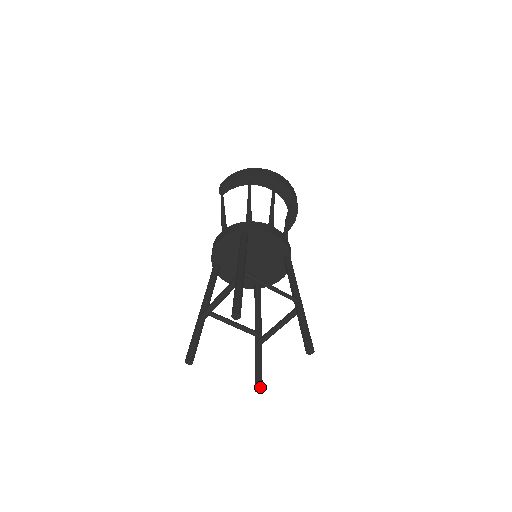
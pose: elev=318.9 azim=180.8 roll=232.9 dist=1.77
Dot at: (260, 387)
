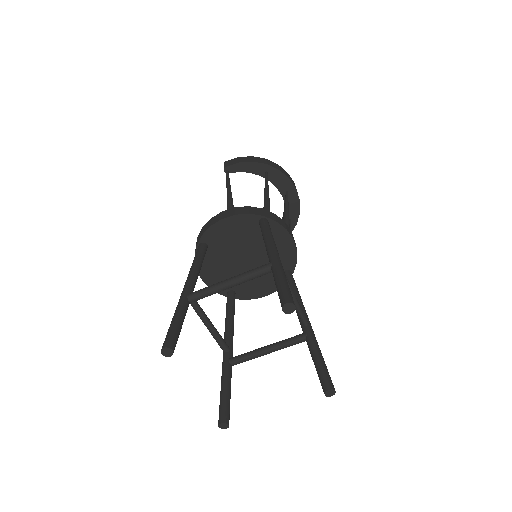
Dot at: (228, 421)
